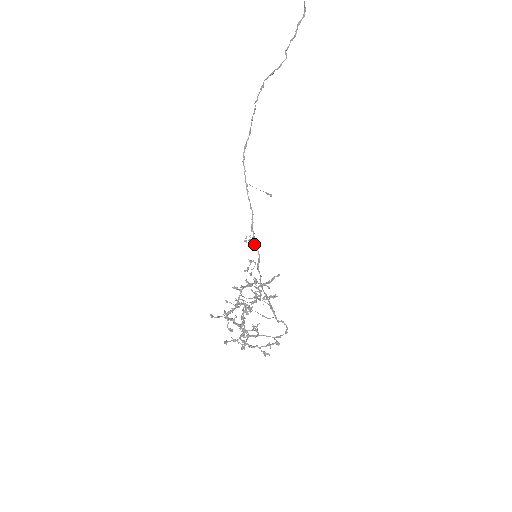
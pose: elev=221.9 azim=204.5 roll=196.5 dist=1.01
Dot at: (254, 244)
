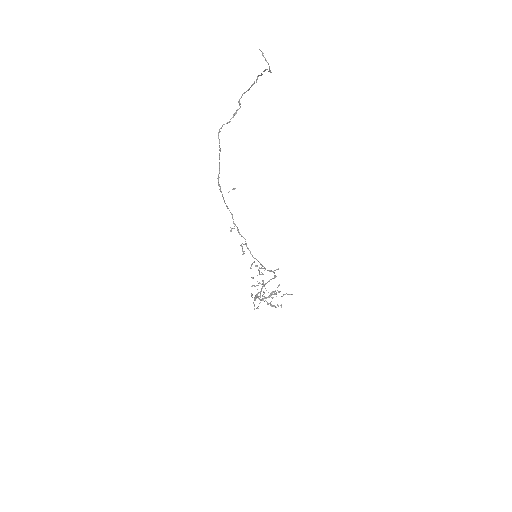
Dot at: (241, 235)
